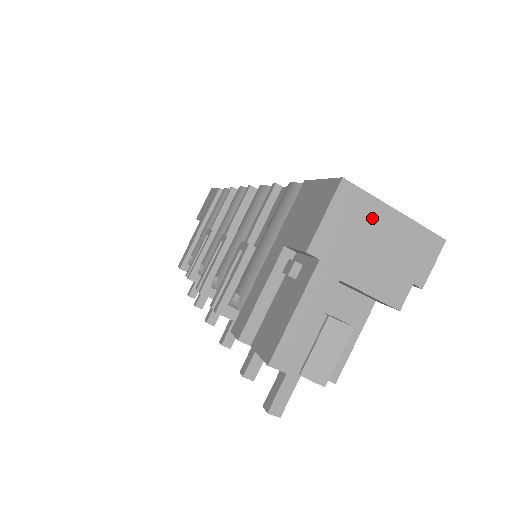
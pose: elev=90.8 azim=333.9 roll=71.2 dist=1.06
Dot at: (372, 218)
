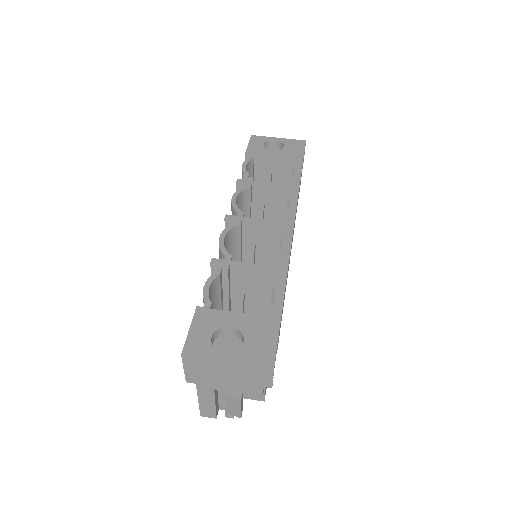
Dot at: (213, 366)
